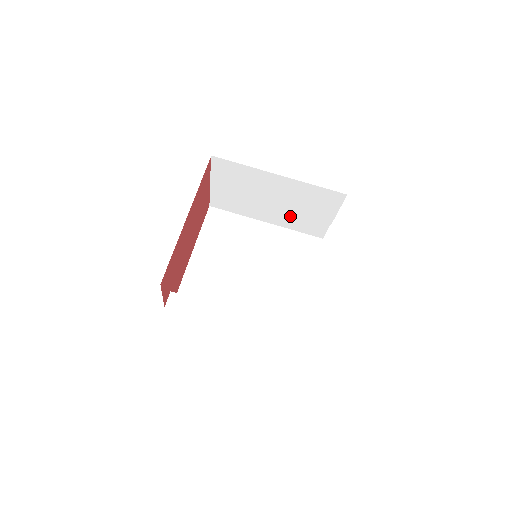
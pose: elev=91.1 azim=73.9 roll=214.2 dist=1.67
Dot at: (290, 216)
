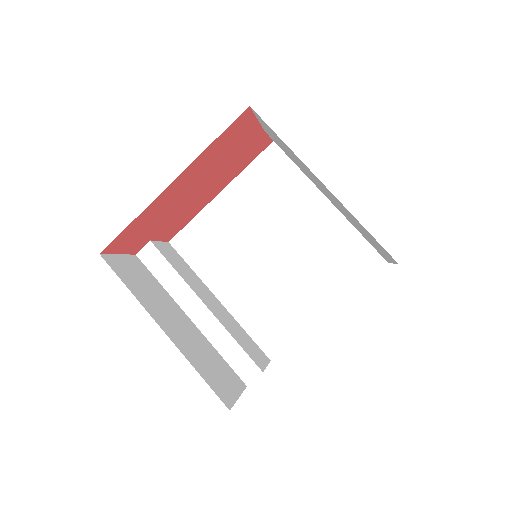
Dot at: occluded
